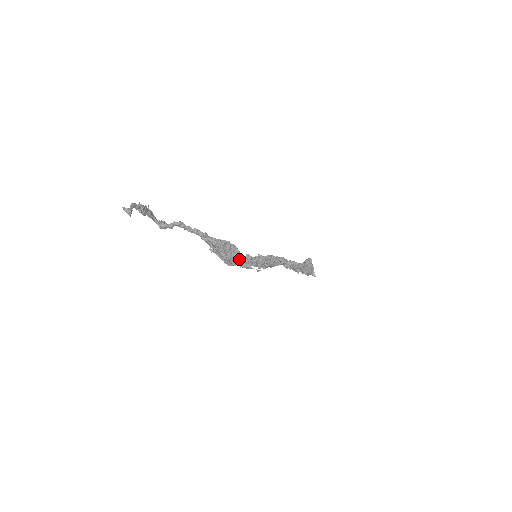
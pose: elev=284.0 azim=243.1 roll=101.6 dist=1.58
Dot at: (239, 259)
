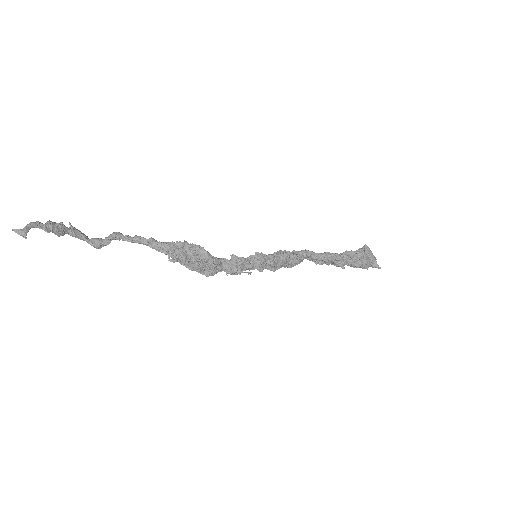
Dot at: (211, 263)
